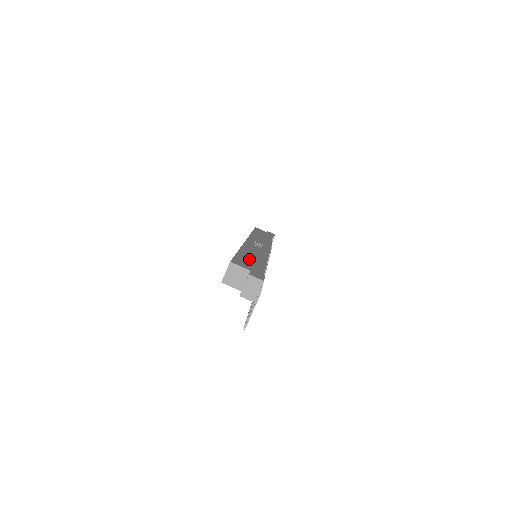
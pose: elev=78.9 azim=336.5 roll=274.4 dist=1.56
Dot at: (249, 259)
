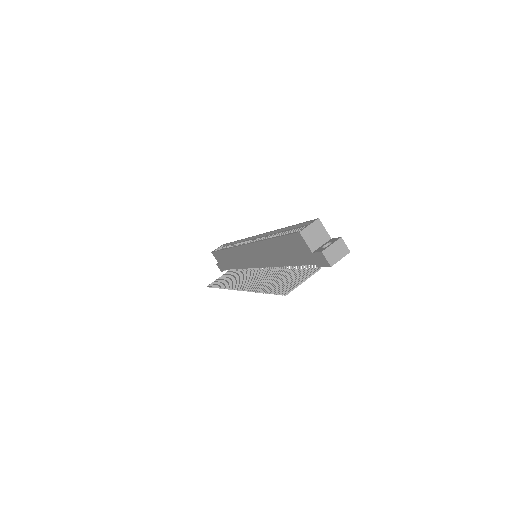
Dot at: occluded
